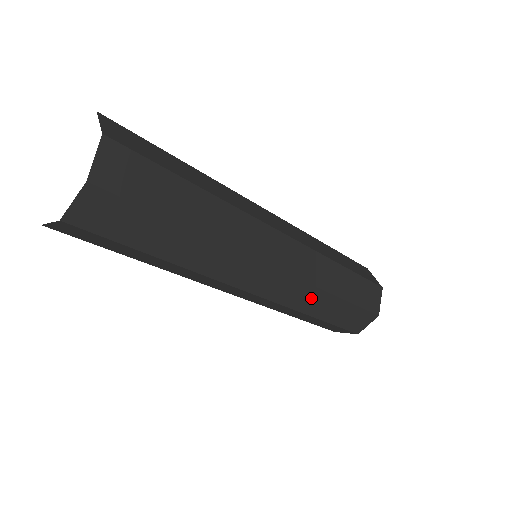
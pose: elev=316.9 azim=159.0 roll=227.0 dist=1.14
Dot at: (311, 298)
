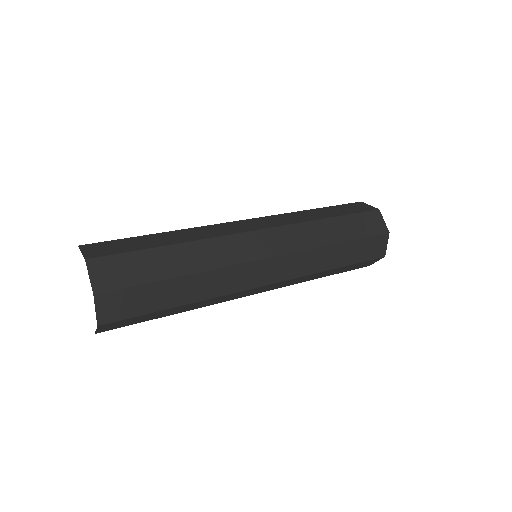
Dot at: (316, 258)
